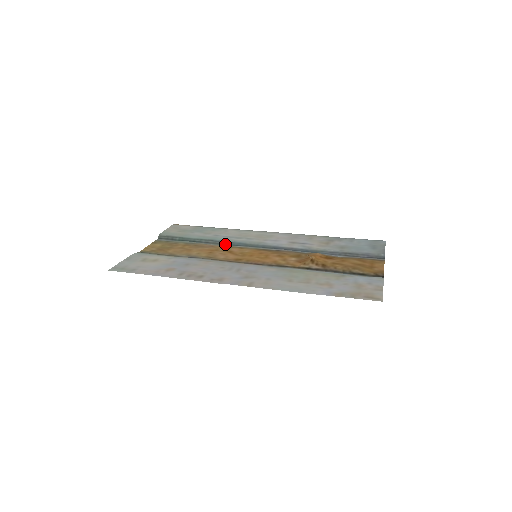
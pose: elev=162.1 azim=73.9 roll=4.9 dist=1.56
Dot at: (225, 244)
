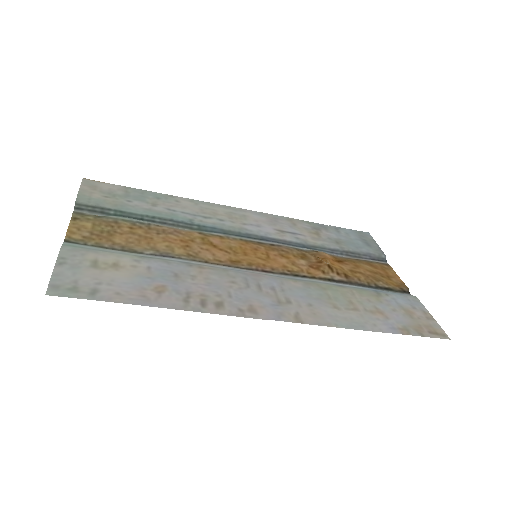
Dot at: (193, 228)
